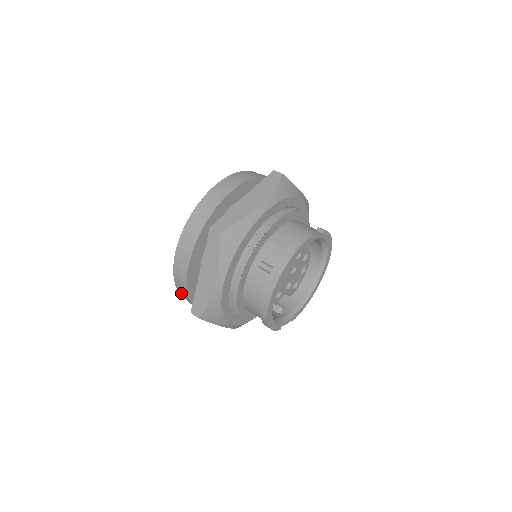
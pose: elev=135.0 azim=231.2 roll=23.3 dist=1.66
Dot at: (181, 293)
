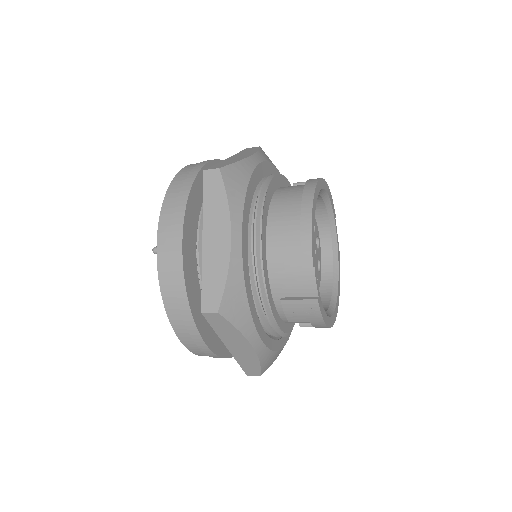
Dot at: (169, 200)
